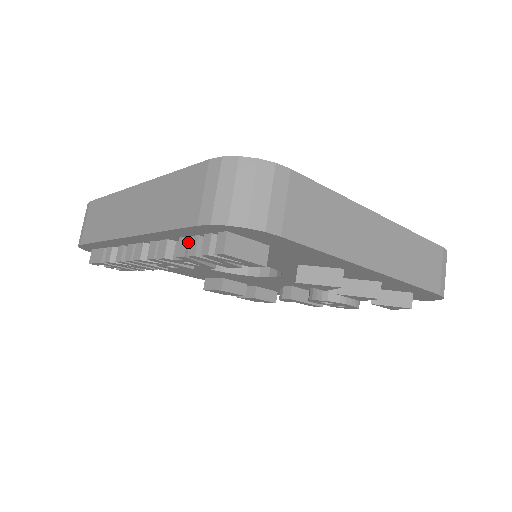
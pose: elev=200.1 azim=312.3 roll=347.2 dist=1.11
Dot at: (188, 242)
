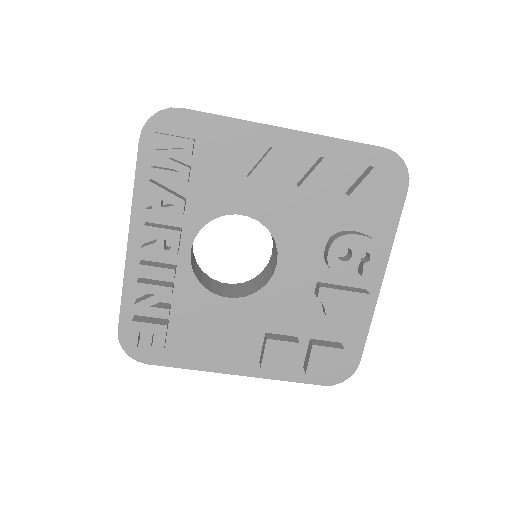
Dot at: (151, 180)
